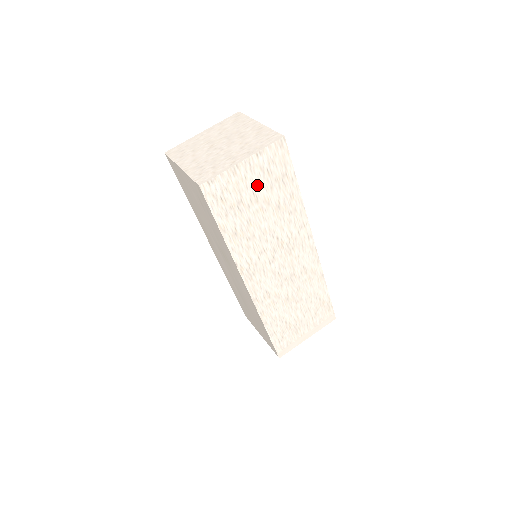
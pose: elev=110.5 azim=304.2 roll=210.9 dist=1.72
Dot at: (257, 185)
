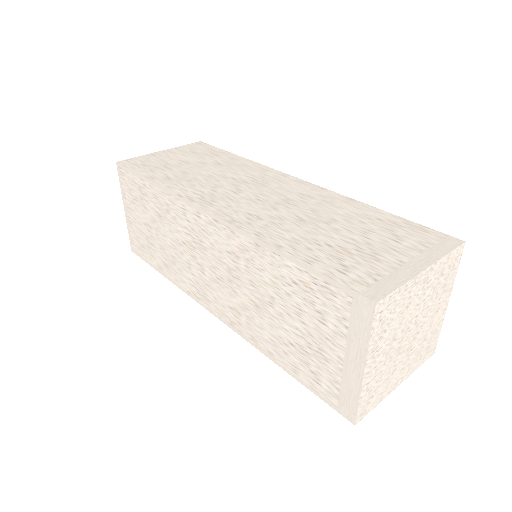
Dot at: (183, 158)
